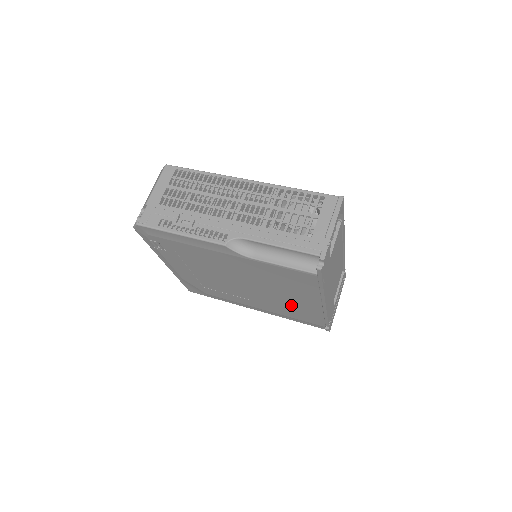
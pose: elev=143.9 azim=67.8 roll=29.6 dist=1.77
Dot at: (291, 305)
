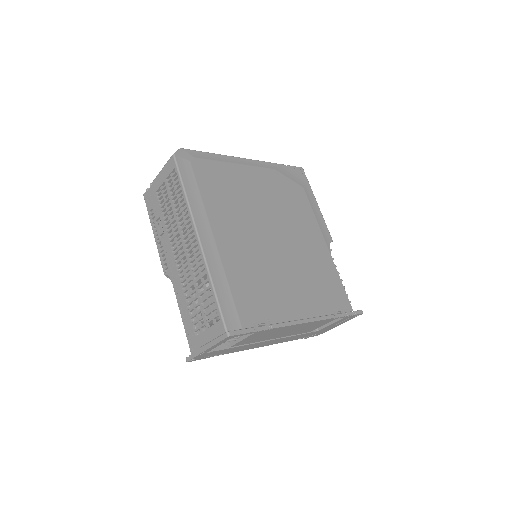
Dot at: occluded
